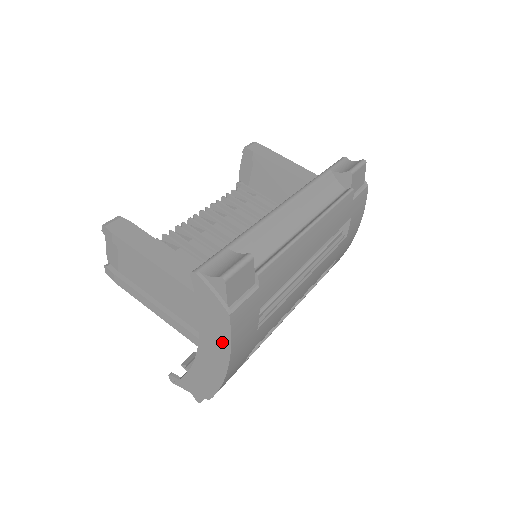
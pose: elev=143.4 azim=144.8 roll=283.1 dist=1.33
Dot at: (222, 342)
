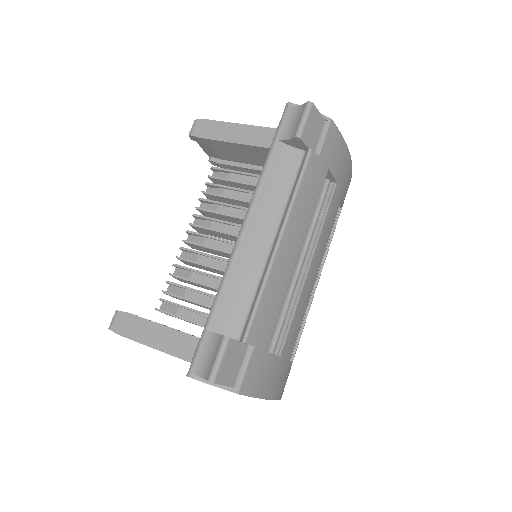
Dot at: occluded
